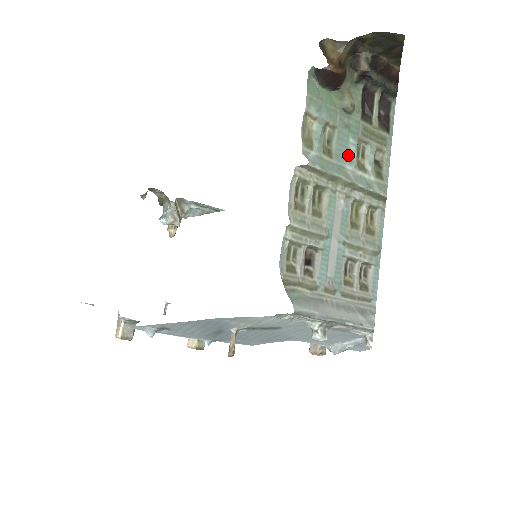
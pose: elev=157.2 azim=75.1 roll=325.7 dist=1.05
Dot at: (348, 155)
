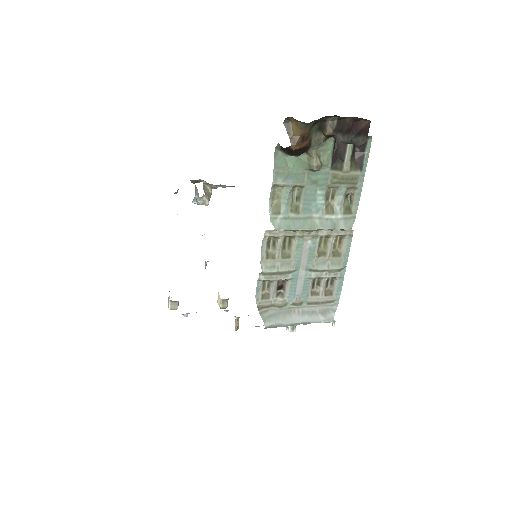
Dot at: (315, 205)
